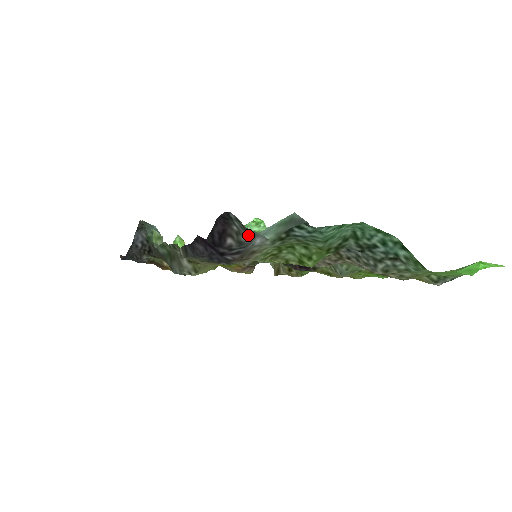
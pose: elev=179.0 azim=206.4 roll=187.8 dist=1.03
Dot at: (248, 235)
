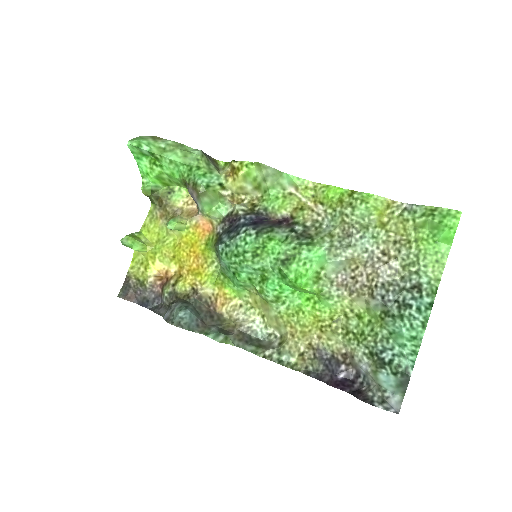
Dot at: (375, 387)
